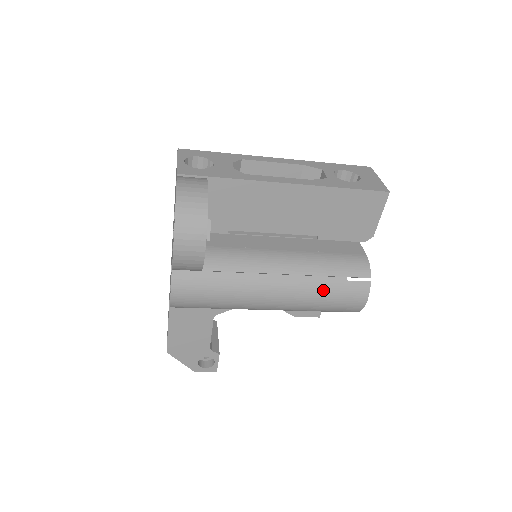
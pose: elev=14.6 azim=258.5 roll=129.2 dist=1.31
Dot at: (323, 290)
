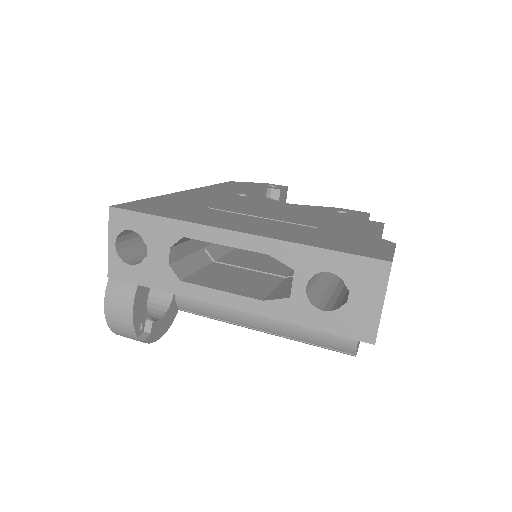
Dot at: occluded
